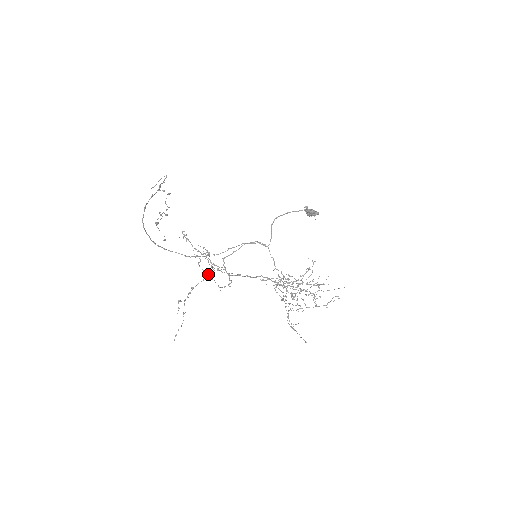
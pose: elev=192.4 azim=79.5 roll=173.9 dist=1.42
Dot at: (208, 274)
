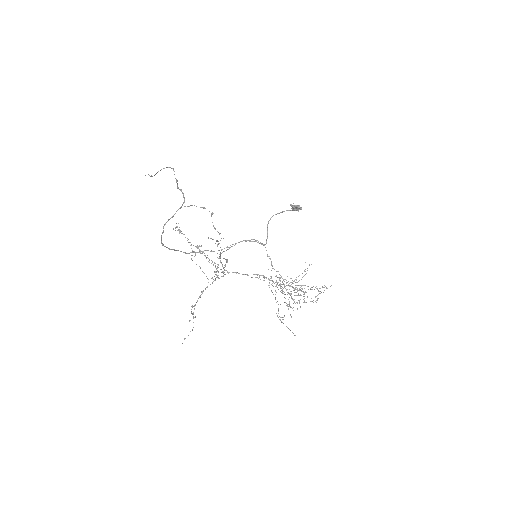
Dot at: (217, 277)
